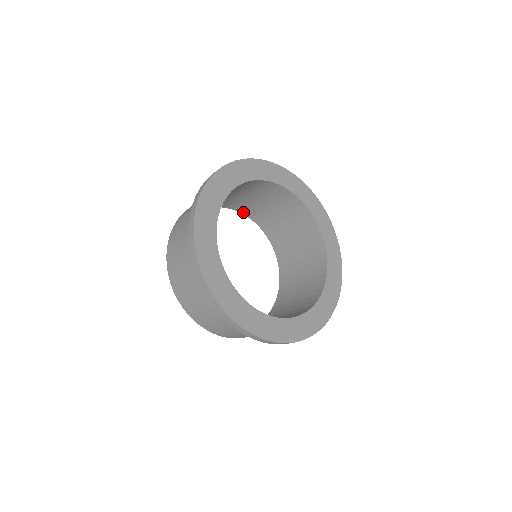
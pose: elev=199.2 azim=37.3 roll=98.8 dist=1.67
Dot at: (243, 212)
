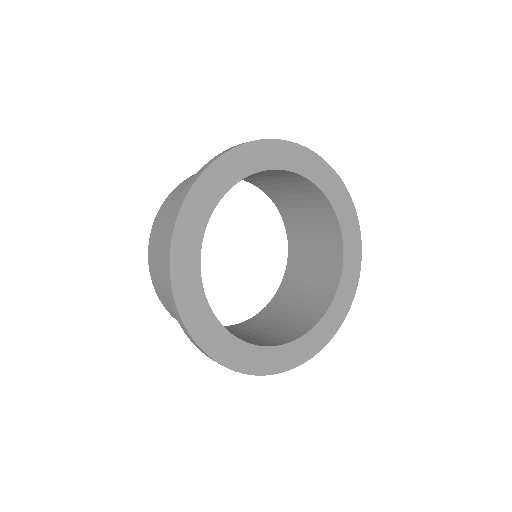
Dot at: (263, 189)
